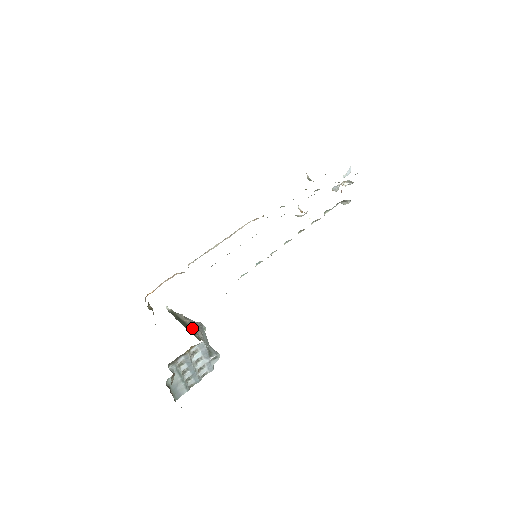
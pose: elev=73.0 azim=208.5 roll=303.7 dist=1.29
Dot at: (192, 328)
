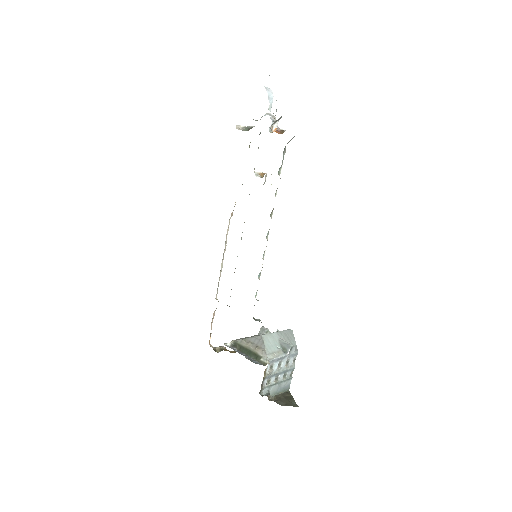
Dot at: (255, 352)
